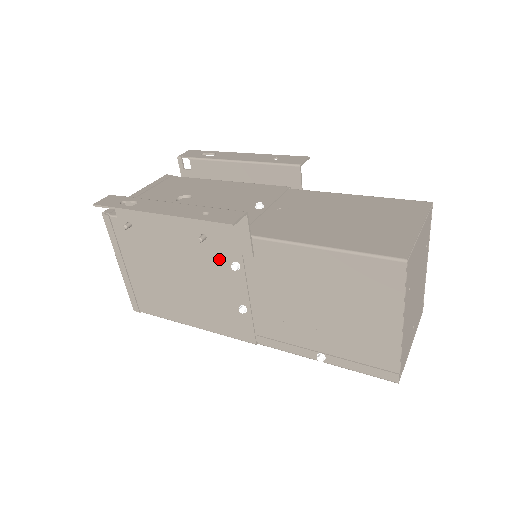
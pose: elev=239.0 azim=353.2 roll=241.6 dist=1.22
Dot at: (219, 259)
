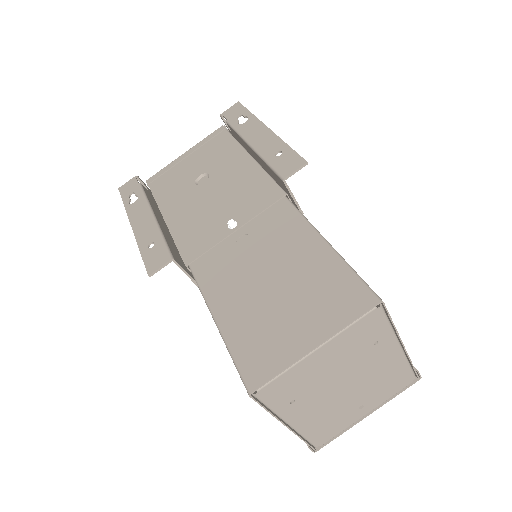
Dot at: occluded
